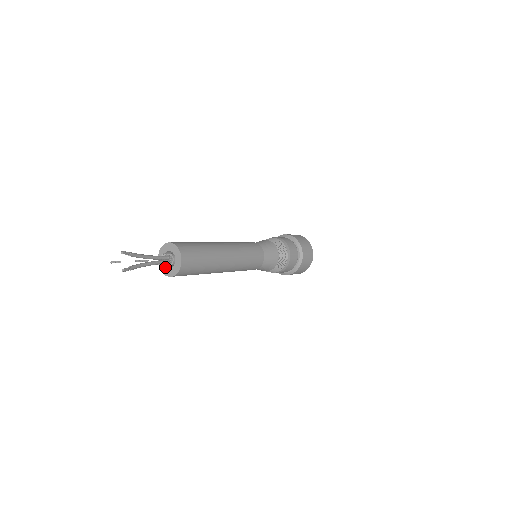
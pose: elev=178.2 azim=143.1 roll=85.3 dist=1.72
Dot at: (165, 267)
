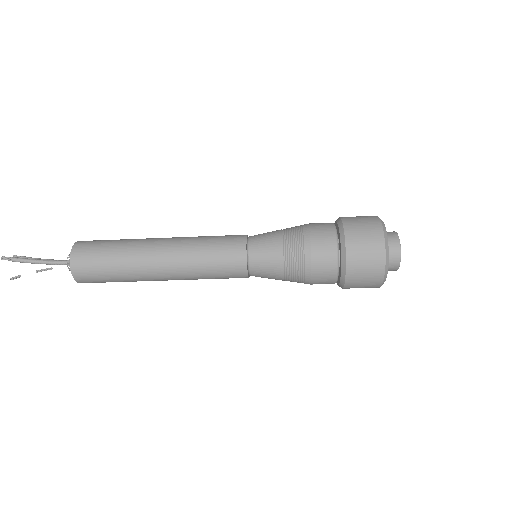
Dot at: occluded
